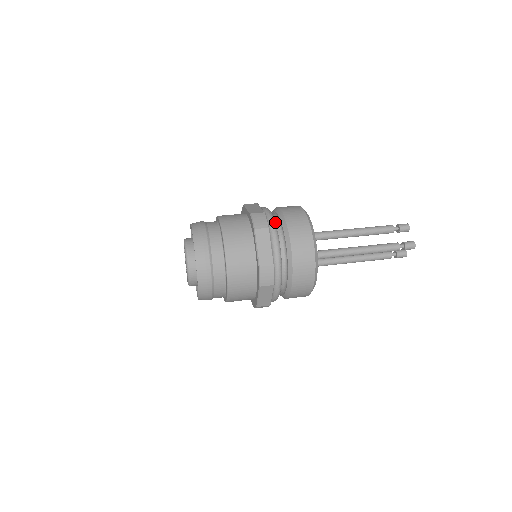
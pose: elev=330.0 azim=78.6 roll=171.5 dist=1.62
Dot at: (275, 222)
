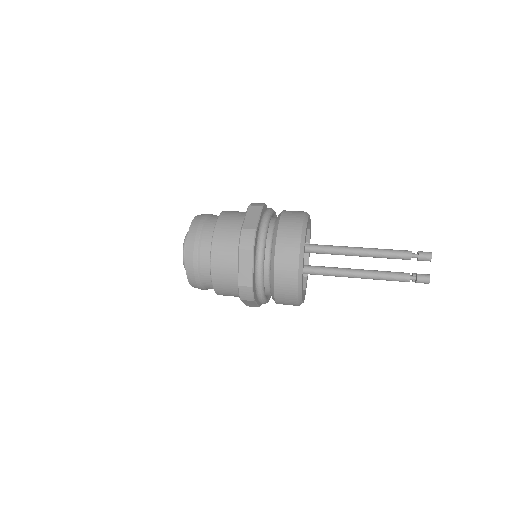
Dot at: (269, 236)
